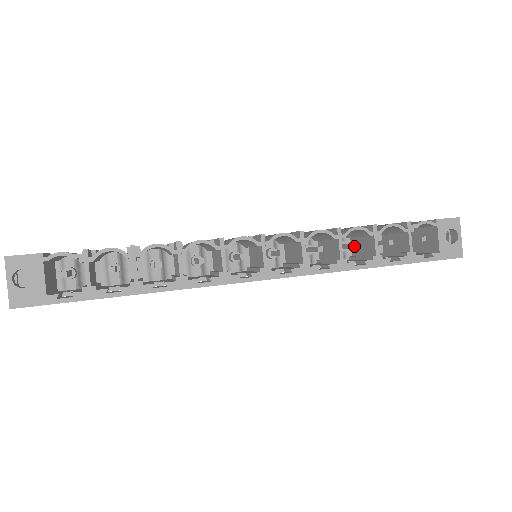
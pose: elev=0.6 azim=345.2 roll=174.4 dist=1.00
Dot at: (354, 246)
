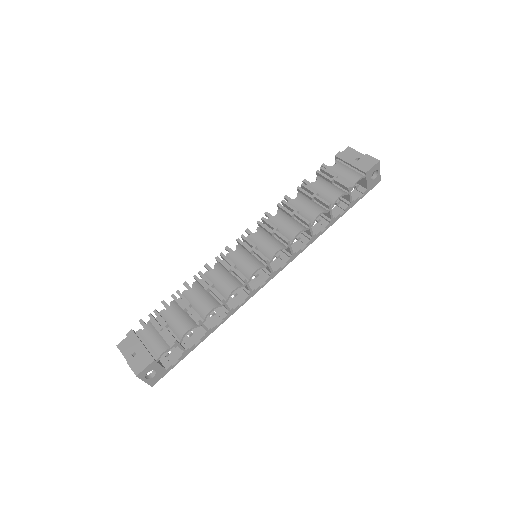
Dot at: (318, 222)
